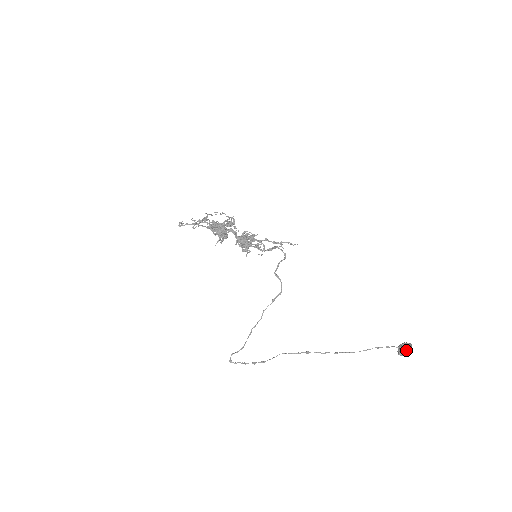
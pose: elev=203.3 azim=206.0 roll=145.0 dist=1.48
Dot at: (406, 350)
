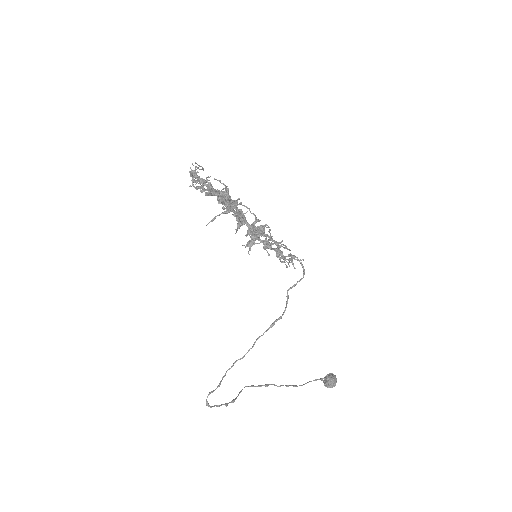
Dot at: (335, 383)
